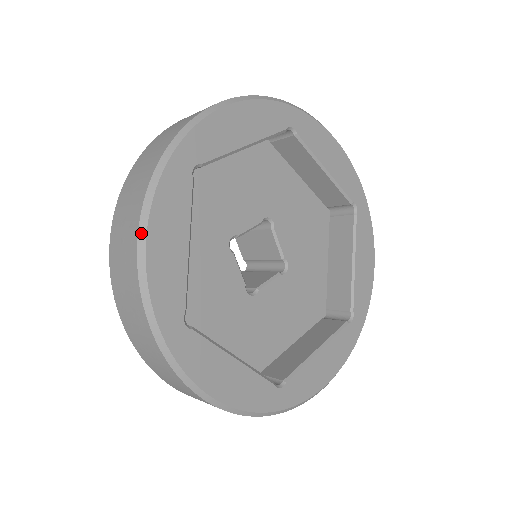
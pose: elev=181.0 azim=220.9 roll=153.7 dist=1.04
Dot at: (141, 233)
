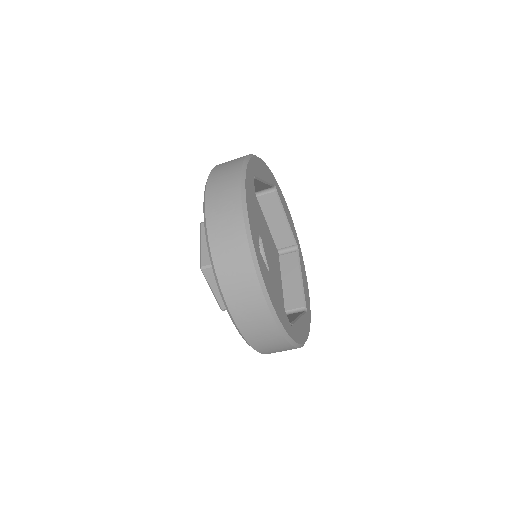
Dot at: (243, 192)
